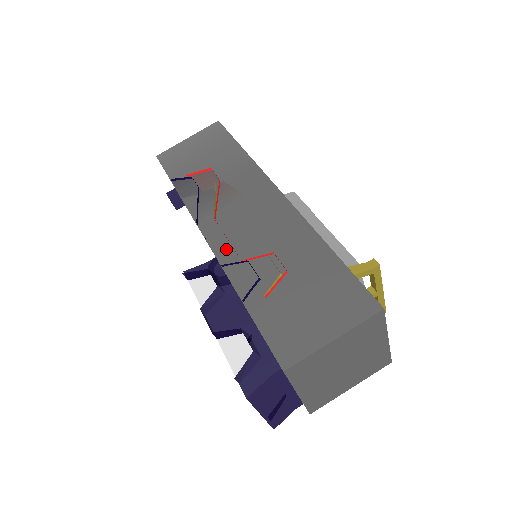
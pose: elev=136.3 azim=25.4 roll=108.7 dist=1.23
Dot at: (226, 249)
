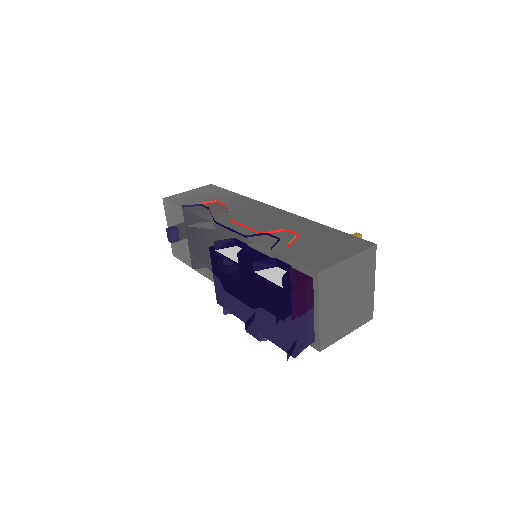
Dot at: (245, 231)
